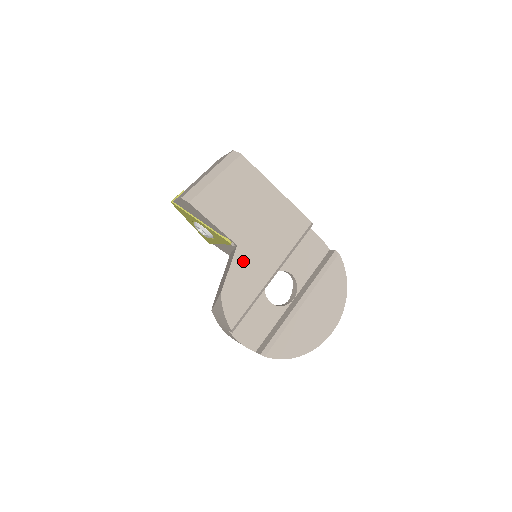
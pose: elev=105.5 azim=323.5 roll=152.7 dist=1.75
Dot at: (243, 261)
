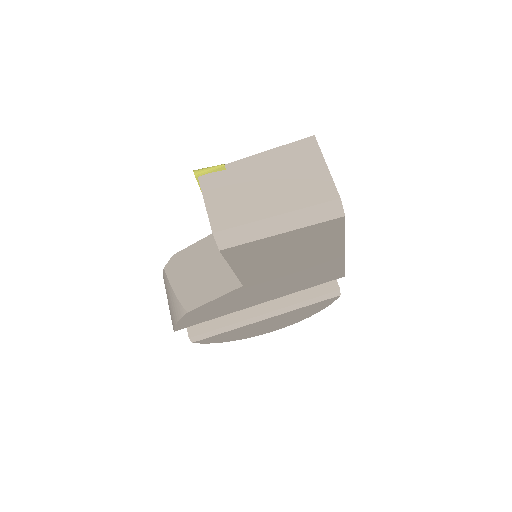
Dot at: (237, 295)
